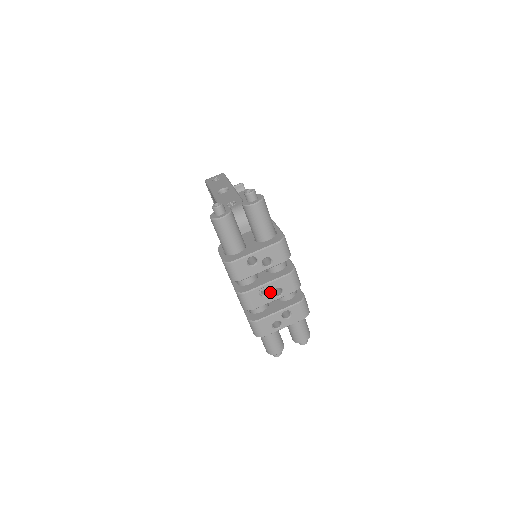
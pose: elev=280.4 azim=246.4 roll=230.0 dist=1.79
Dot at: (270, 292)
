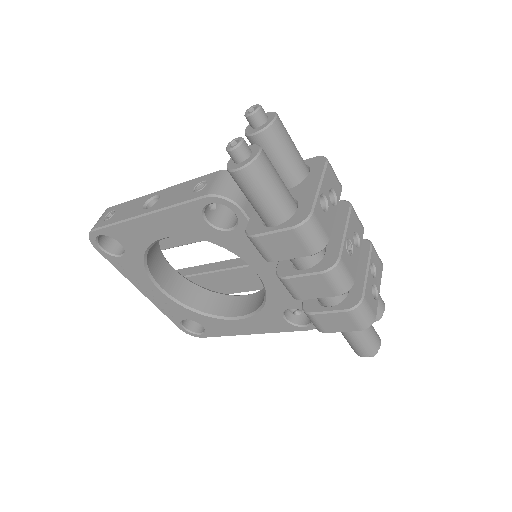
Dot at: (352, 244)
